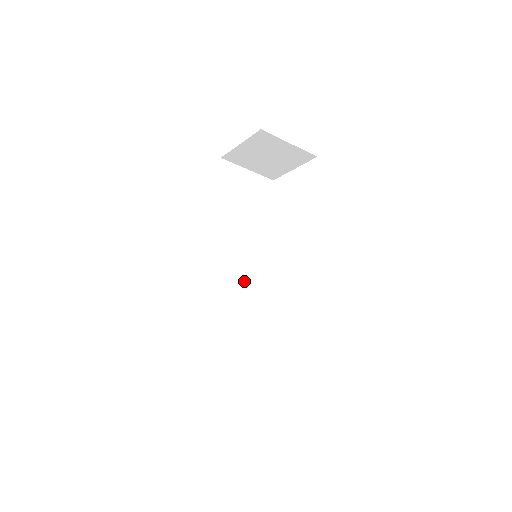
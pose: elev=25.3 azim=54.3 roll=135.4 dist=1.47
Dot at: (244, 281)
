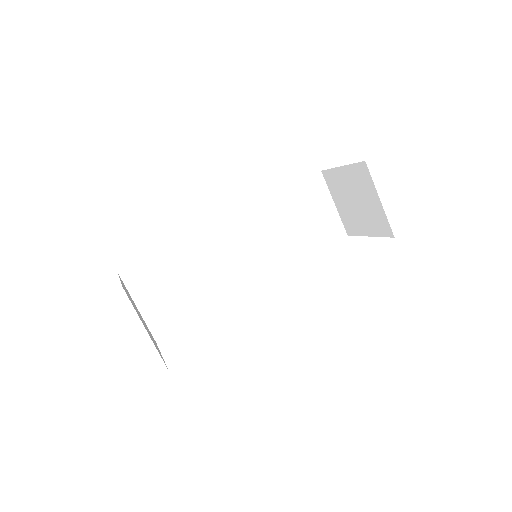
Dot at: (233, 274)
